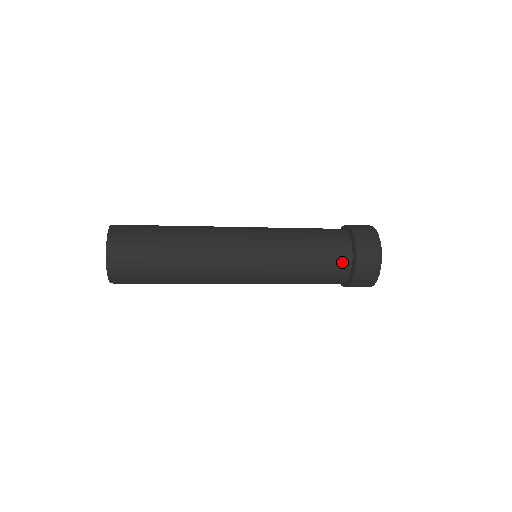
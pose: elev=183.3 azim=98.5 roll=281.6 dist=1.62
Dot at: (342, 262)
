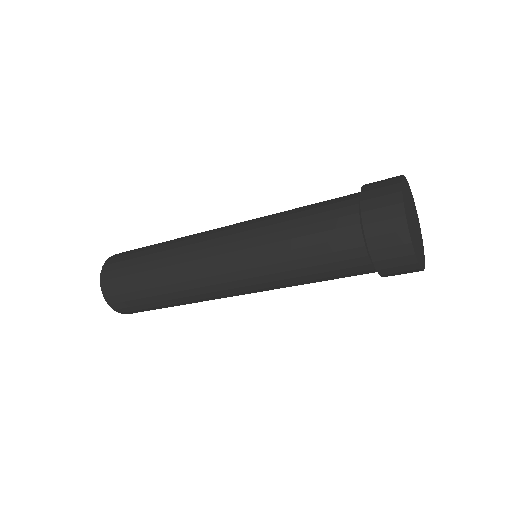
Dot at: (343, 207)
